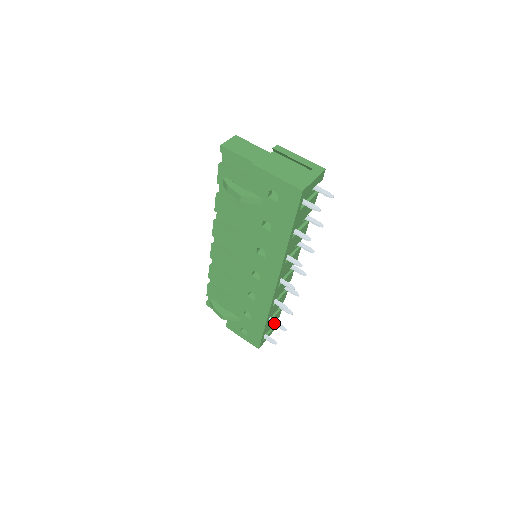
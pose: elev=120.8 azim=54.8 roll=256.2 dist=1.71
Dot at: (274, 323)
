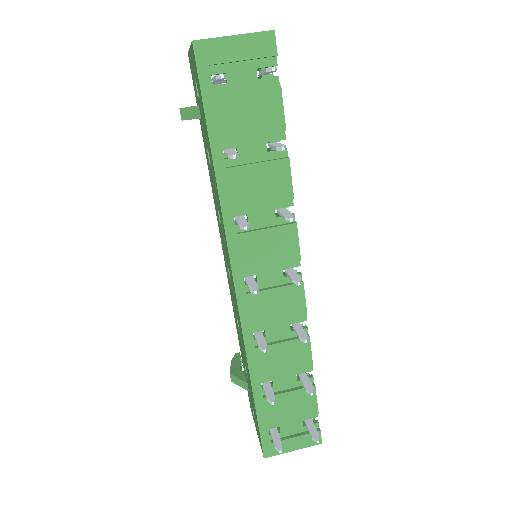
Dot at: (267, 392)
